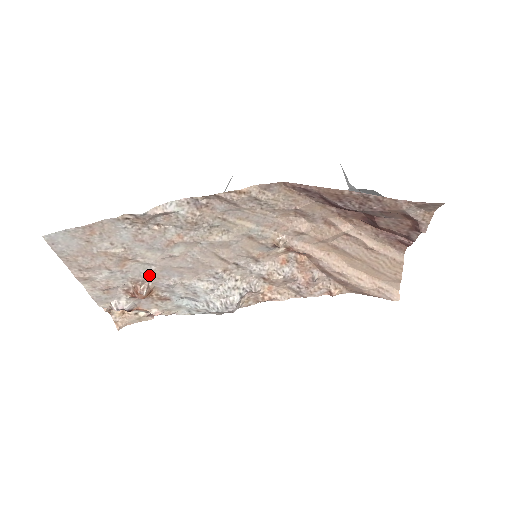
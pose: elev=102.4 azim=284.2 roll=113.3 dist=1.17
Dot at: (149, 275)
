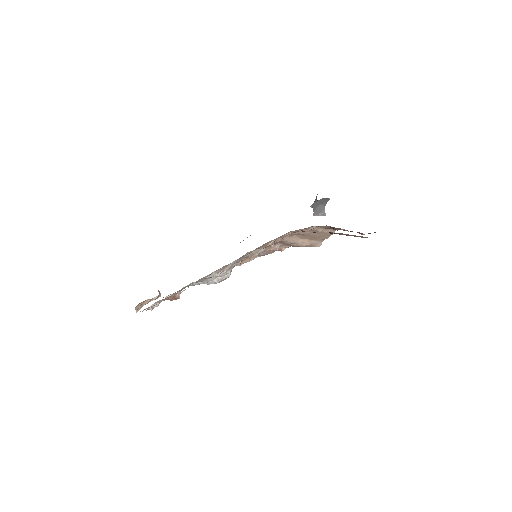
Dot at: occluded
